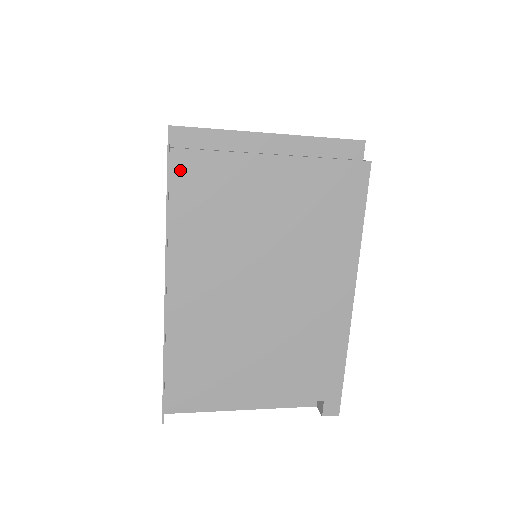
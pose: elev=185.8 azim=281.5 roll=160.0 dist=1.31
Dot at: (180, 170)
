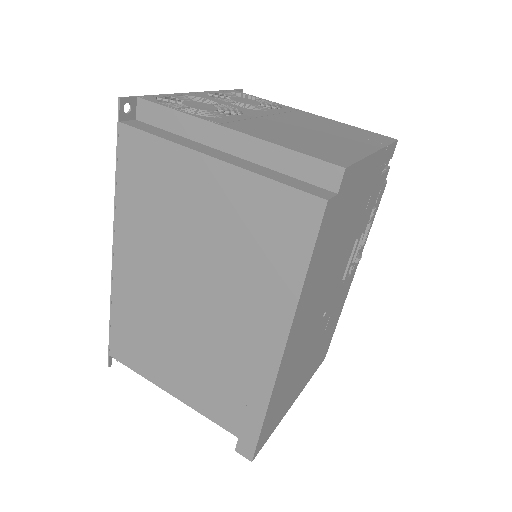
Dot at: (127, 147)
